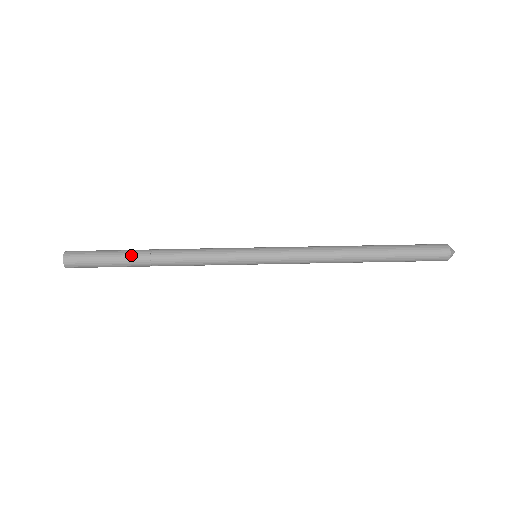
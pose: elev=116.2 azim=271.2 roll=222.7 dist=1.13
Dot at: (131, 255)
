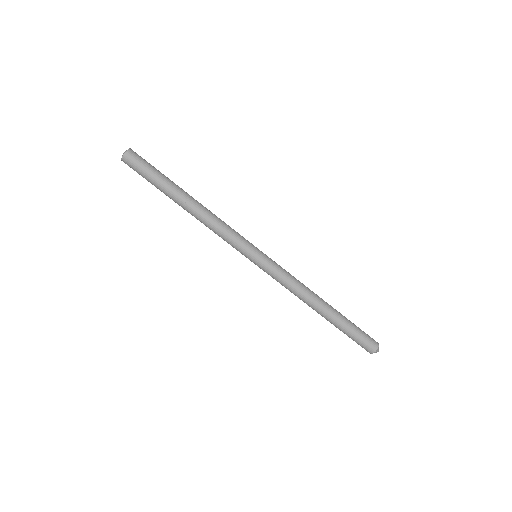
Dot at: (169, 196)
